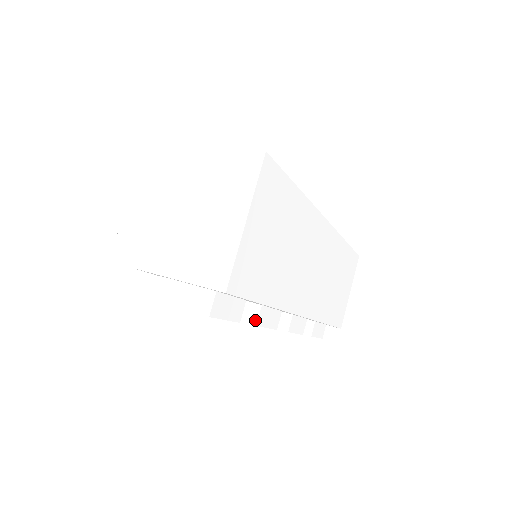
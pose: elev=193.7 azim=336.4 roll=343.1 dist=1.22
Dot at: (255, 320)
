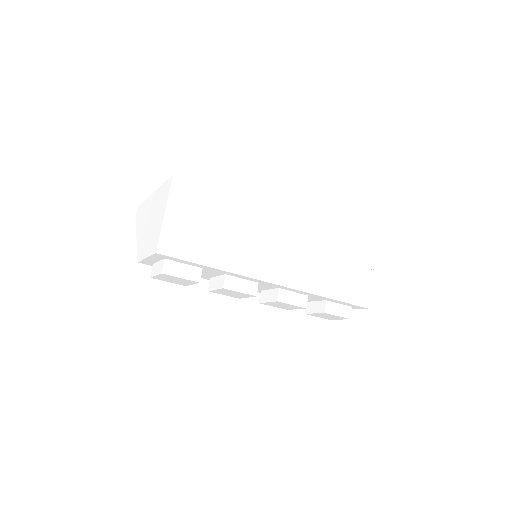
Dot at: (223, 285)
